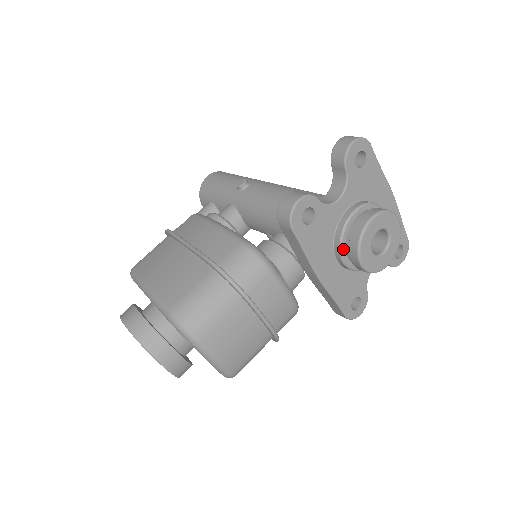
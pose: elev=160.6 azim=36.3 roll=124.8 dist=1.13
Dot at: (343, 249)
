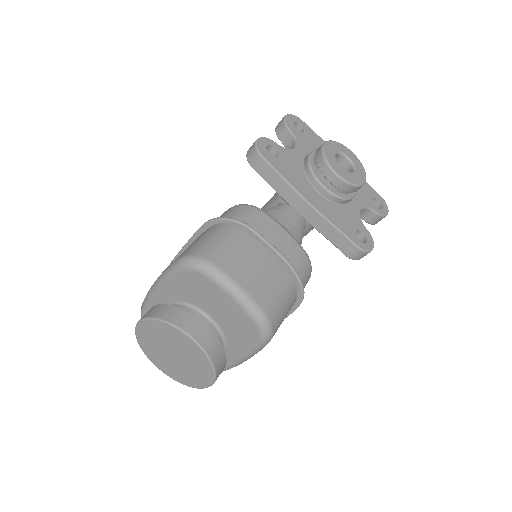
Dot at: (316, 176)
